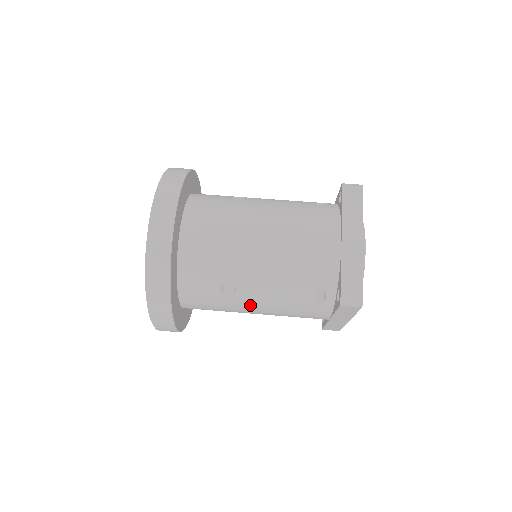
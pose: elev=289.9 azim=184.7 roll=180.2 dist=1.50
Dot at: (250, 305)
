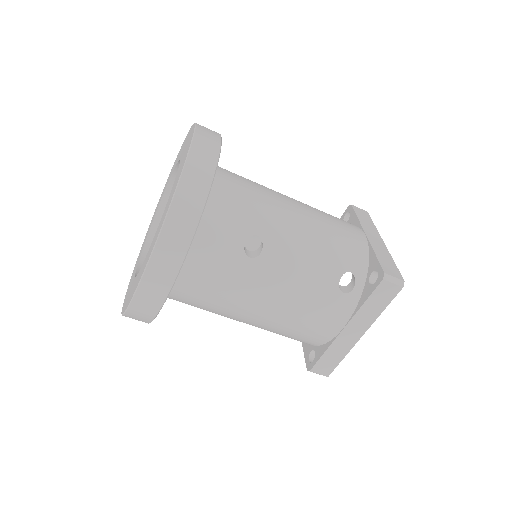
Dot at: (268, 280)
